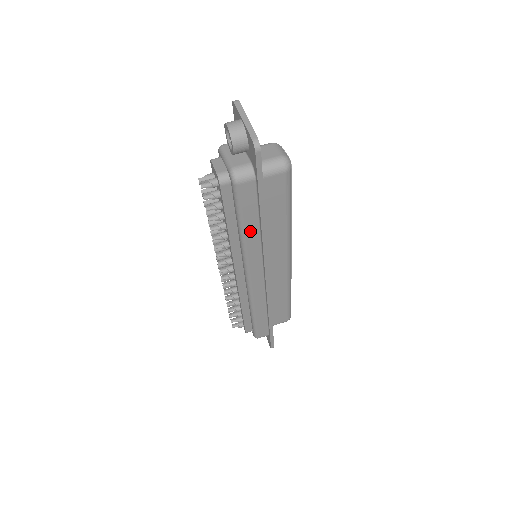
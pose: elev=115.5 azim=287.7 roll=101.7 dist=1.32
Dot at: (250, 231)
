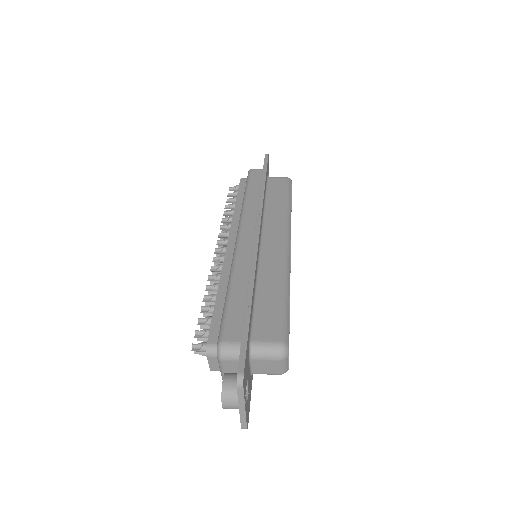
Dot at: (252, 195)
